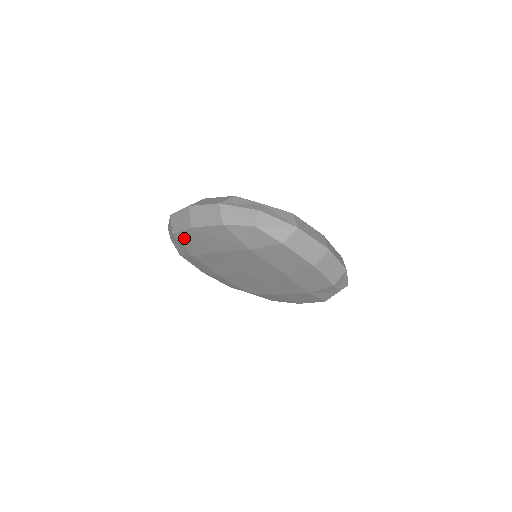
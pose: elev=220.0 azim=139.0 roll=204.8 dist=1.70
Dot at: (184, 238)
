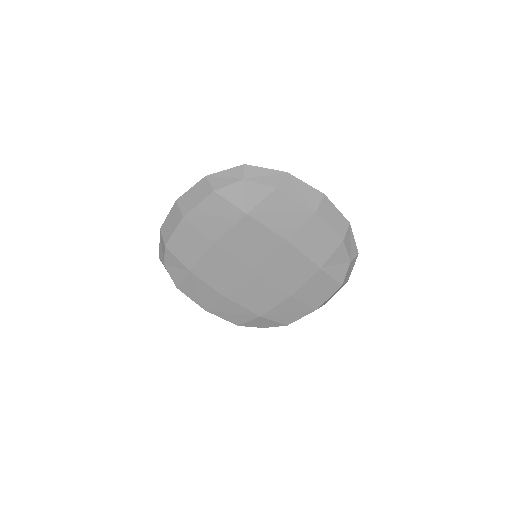
Dot at: (178, 243)
